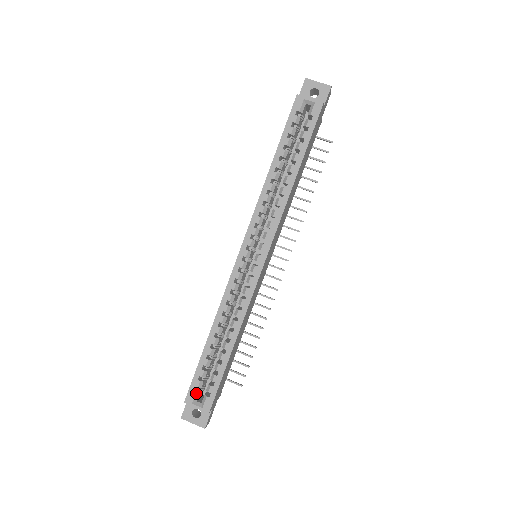
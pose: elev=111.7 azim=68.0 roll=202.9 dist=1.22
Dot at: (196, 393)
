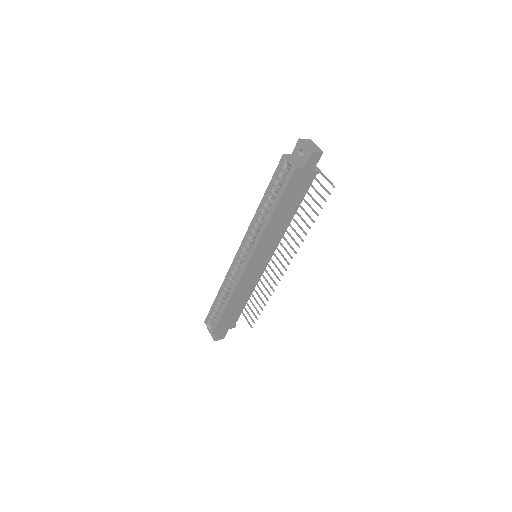
Dot at: (209, 321)
